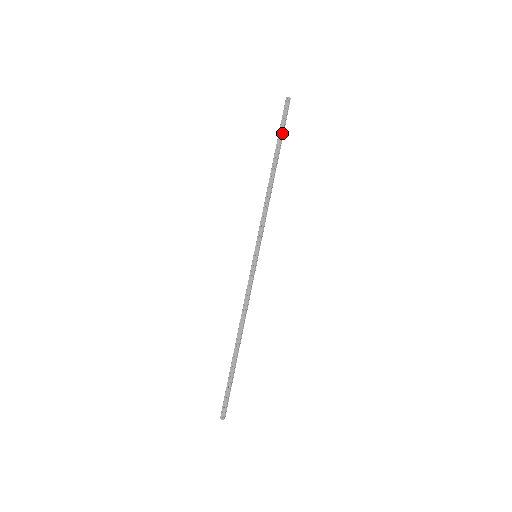
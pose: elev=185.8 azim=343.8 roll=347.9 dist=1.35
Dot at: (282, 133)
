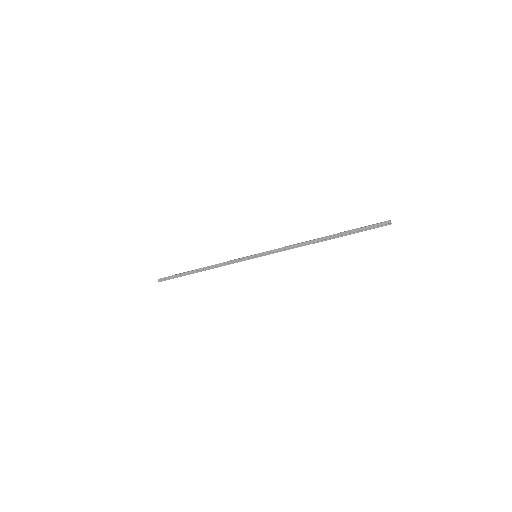
Dot at: occluded
